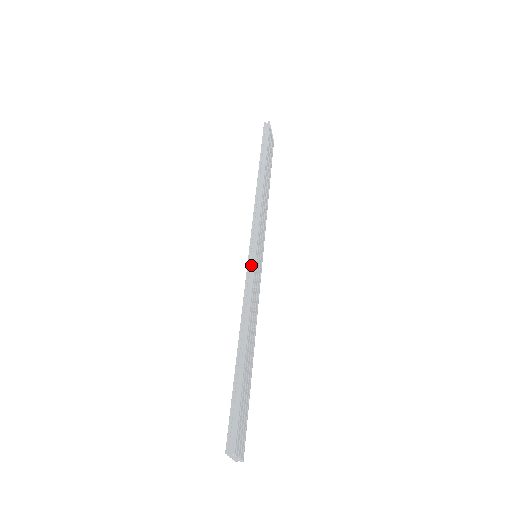
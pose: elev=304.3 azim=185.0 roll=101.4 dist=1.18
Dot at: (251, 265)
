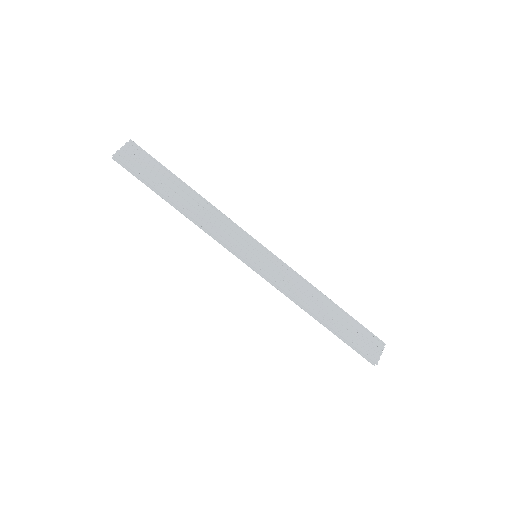
Dot at: (264, 275)
